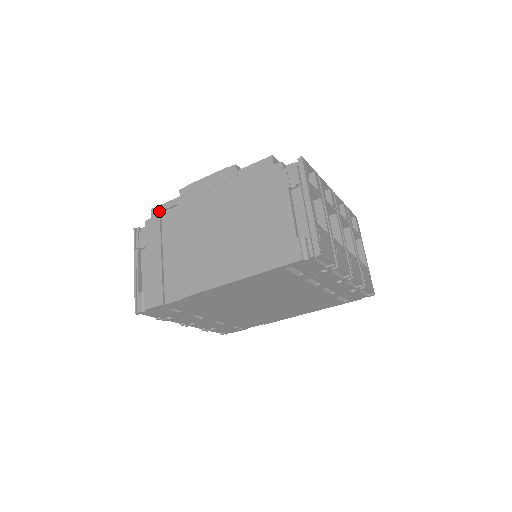
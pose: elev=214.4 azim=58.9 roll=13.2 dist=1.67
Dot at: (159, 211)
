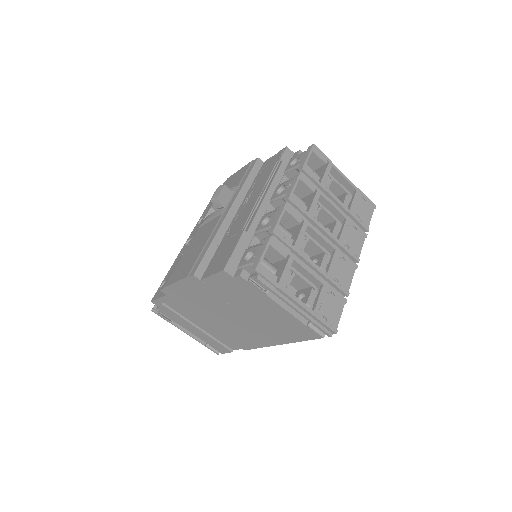
Dot at: (160, 304)
